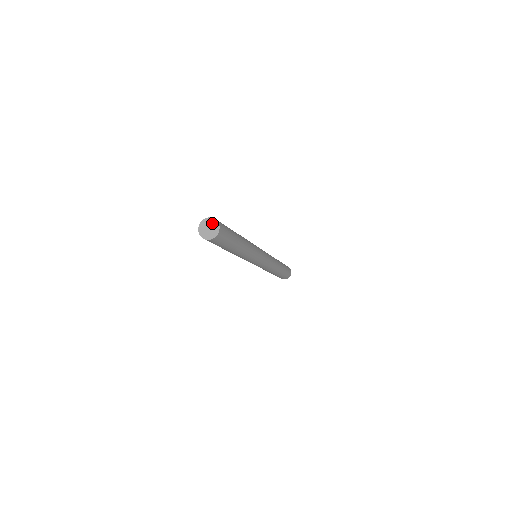
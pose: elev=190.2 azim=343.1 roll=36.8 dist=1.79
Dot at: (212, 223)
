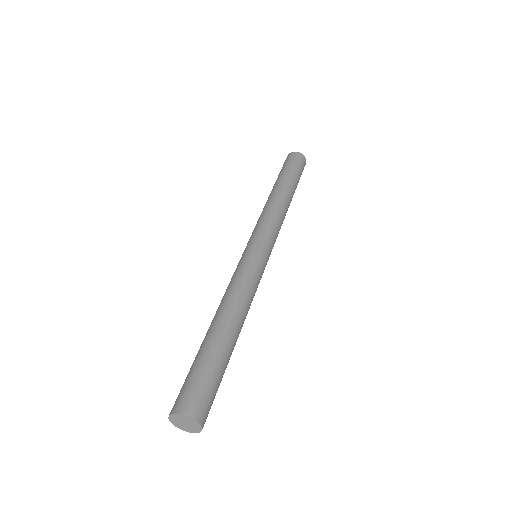
Dot at: (187, 421)
